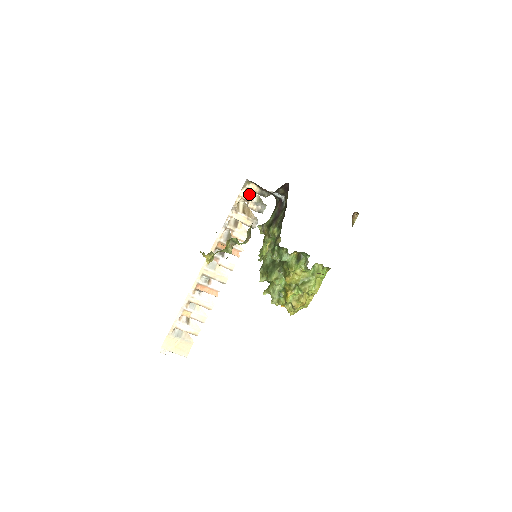
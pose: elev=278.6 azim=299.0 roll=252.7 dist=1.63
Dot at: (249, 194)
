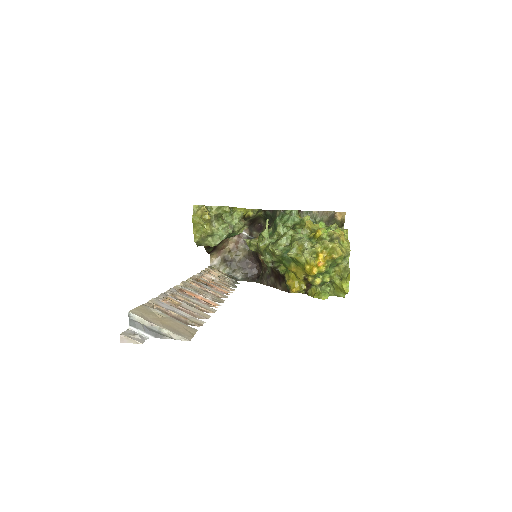
Dot at: occluded
